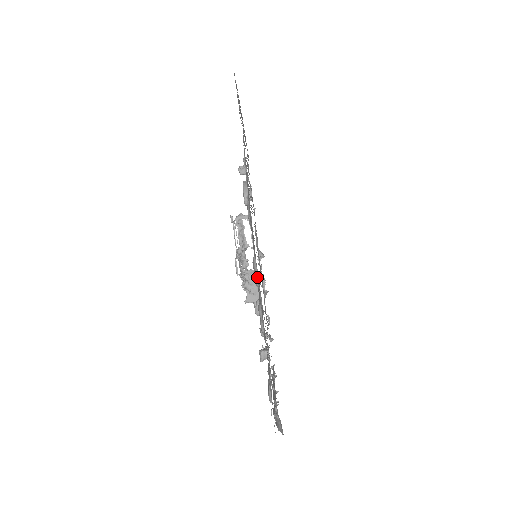
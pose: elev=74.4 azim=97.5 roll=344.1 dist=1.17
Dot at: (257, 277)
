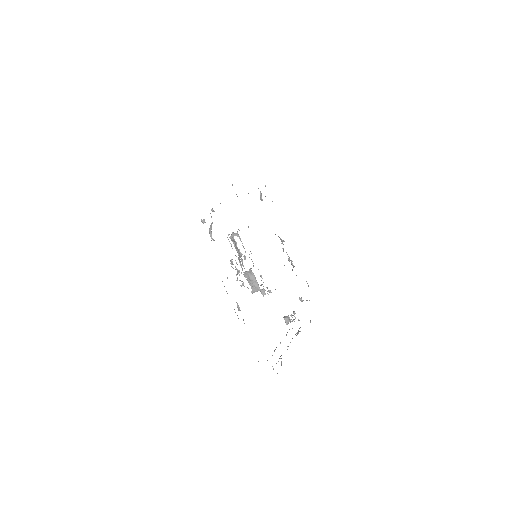
Dot at: (226, 291)
